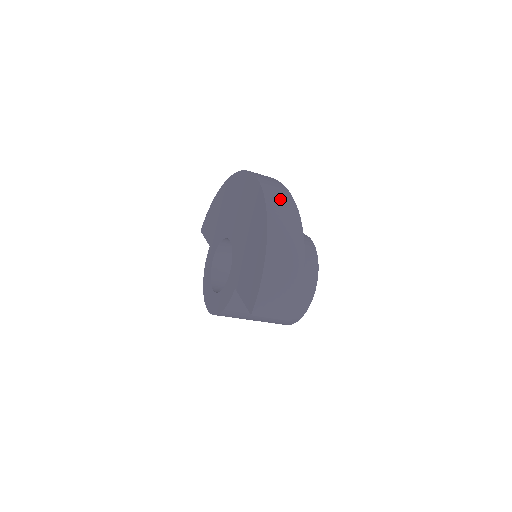
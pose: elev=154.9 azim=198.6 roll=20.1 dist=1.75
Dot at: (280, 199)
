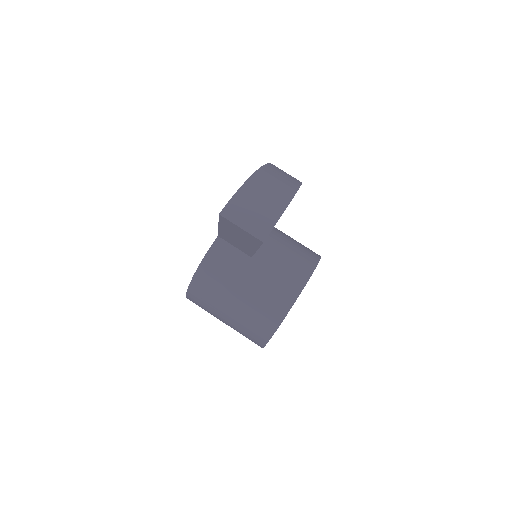
Dot at: occluded
